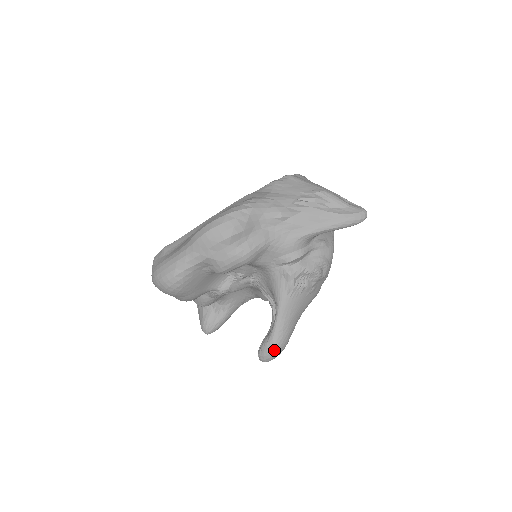
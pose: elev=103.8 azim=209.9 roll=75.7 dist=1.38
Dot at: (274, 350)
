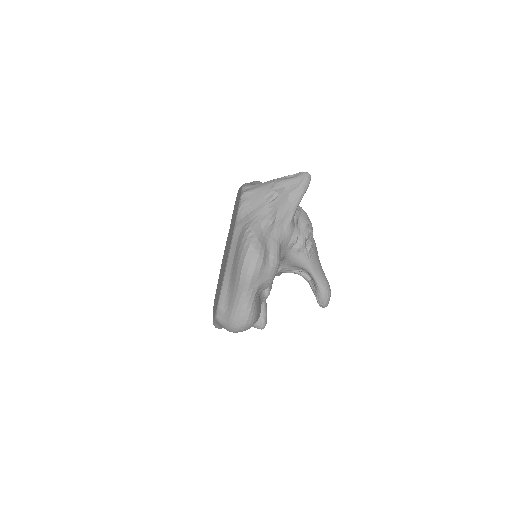
Dot at: (328, 295)
